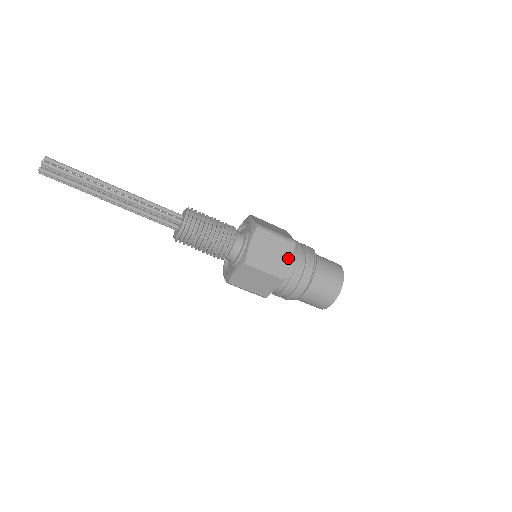
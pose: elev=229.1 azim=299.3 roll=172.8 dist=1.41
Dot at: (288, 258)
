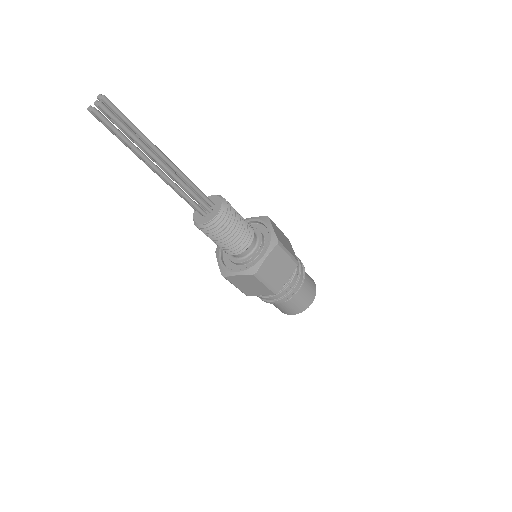
Dot at: (292, 248)
